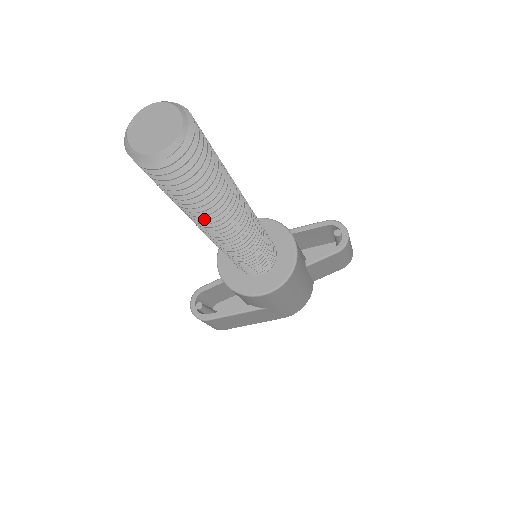
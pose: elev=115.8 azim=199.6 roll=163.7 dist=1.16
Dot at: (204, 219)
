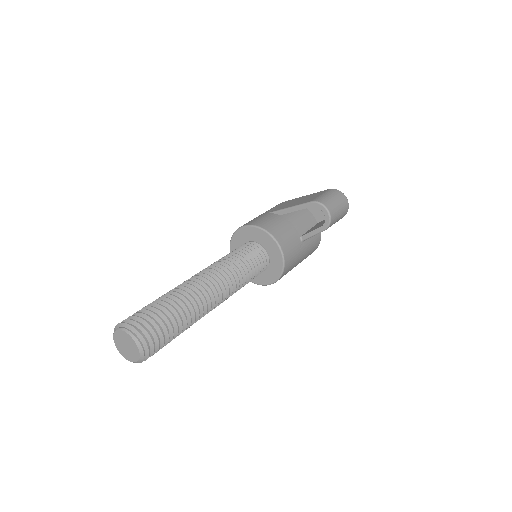
Dot at: occluded
